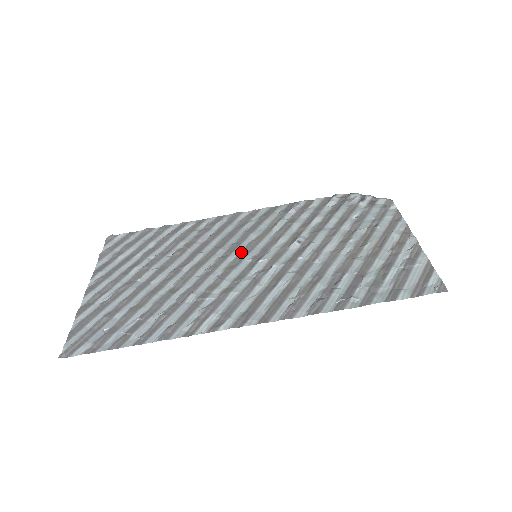
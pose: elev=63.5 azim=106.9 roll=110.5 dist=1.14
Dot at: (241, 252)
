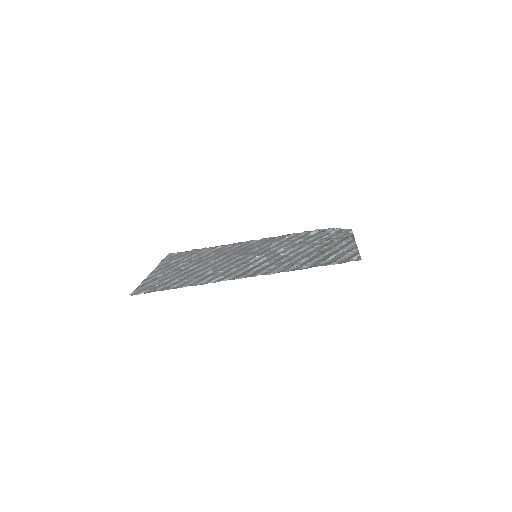
Dot at: (247, 254)
